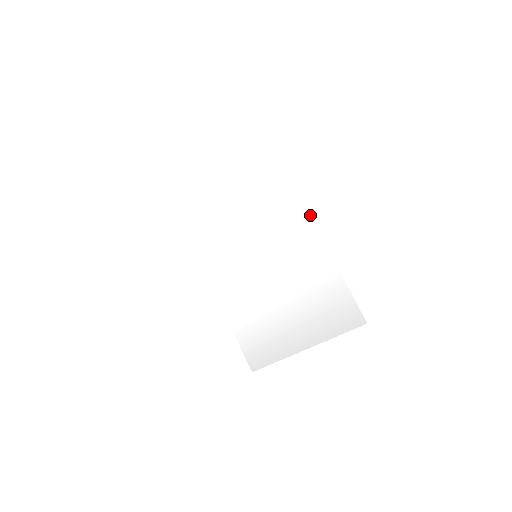
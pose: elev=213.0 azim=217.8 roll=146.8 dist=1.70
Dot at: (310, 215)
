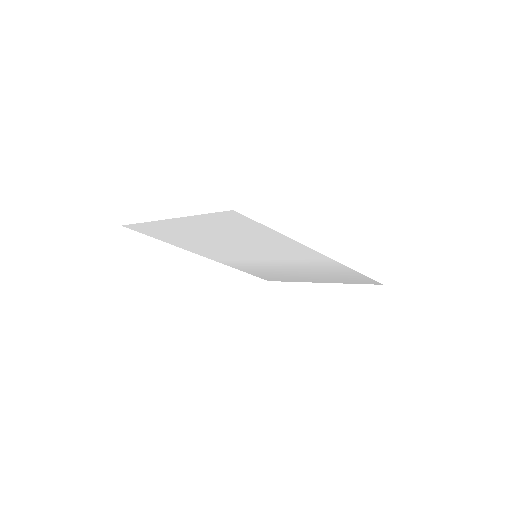
Dot at: (321, 254)
